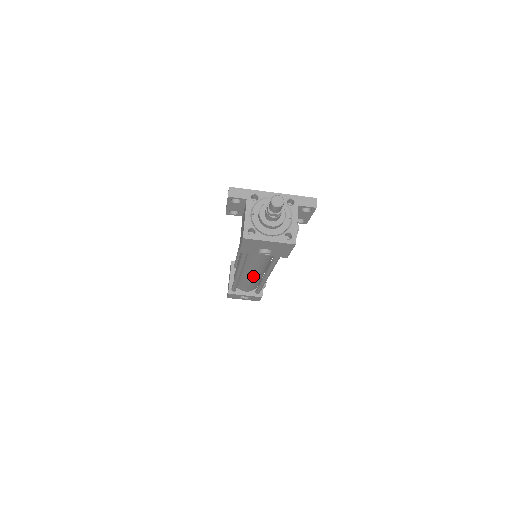
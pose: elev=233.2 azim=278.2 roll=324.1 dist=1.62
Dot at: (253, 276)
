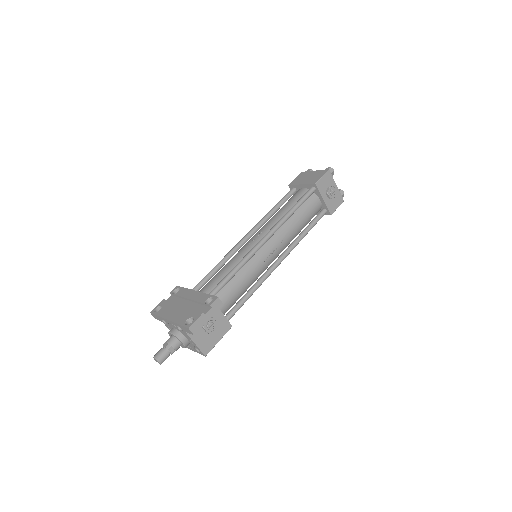
Dot at: occluded
